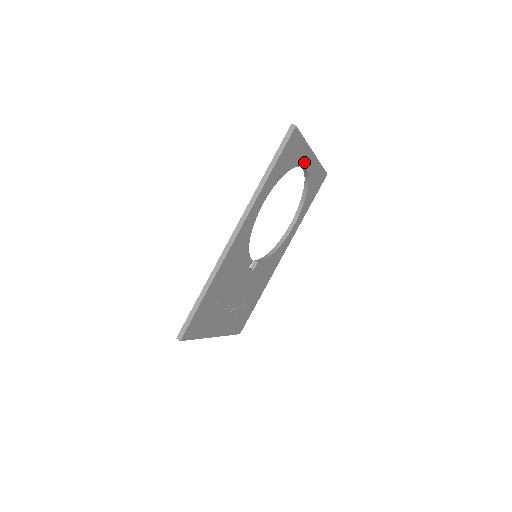
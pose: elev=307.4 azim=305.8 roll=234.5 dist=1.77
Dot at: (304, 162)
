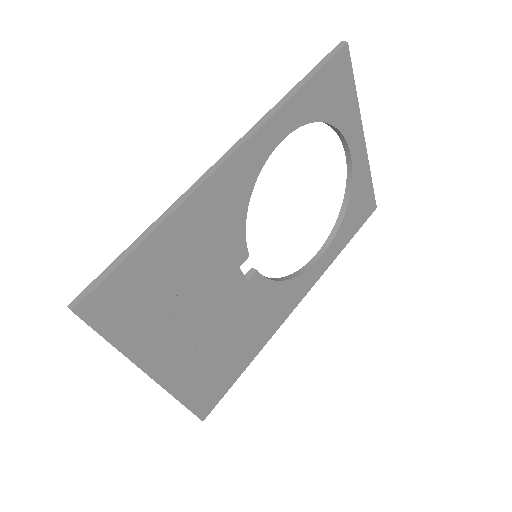
Dot at: (350, 137)
